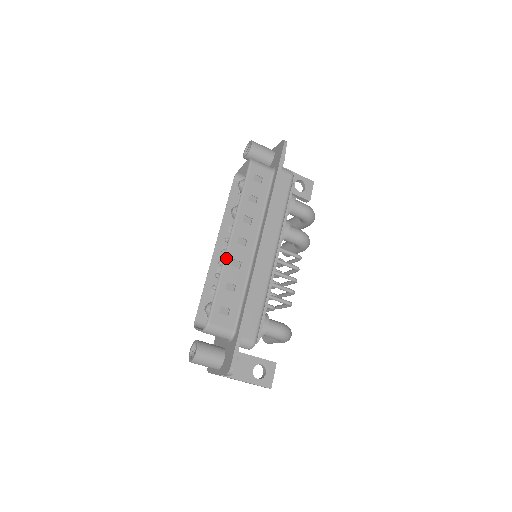
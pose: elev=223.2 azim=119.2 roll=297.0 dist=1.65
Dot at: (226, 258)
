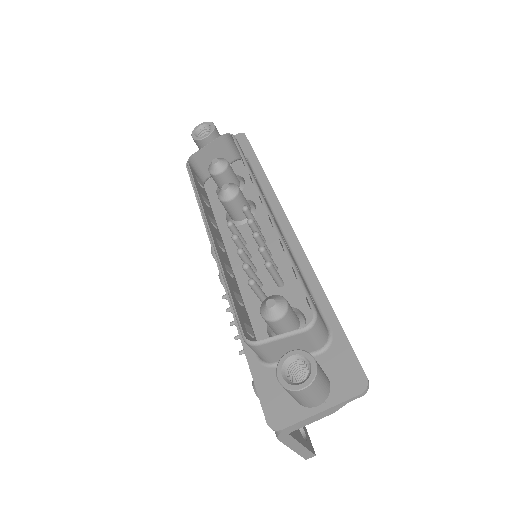
Dot at: (278, 229)
